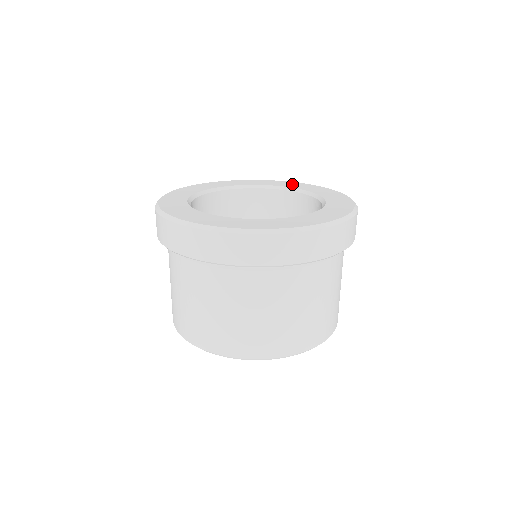
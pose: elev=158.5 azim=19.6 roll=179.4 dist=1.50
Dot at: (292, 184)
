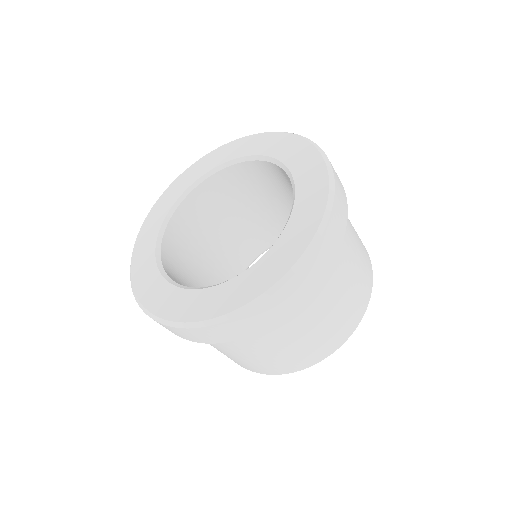
Dot at: (224, 153)
